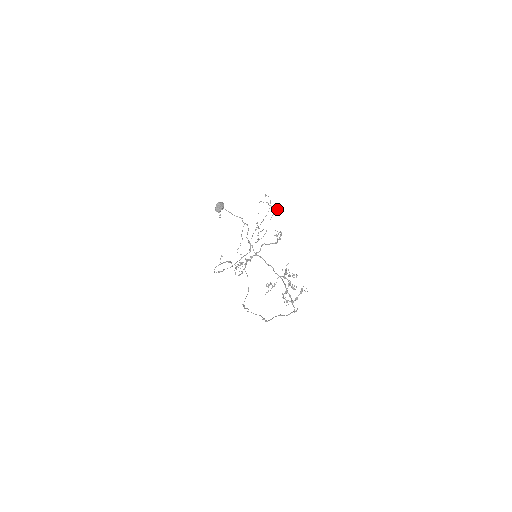
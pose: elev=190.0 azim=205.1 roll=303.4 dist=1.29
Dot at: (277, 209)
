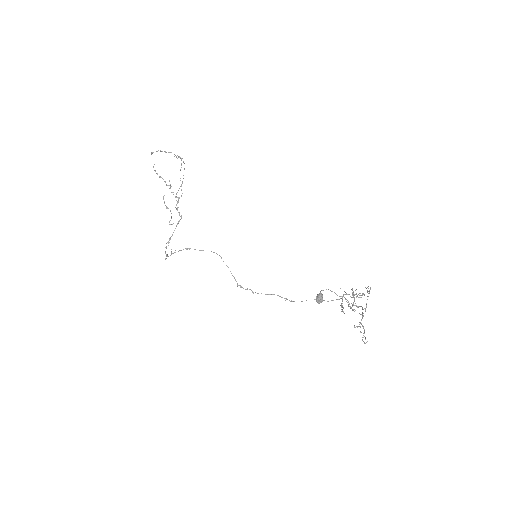
Dot at: (180, 157)
